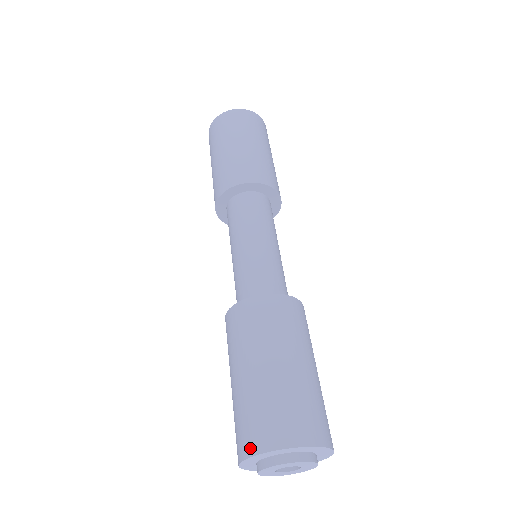
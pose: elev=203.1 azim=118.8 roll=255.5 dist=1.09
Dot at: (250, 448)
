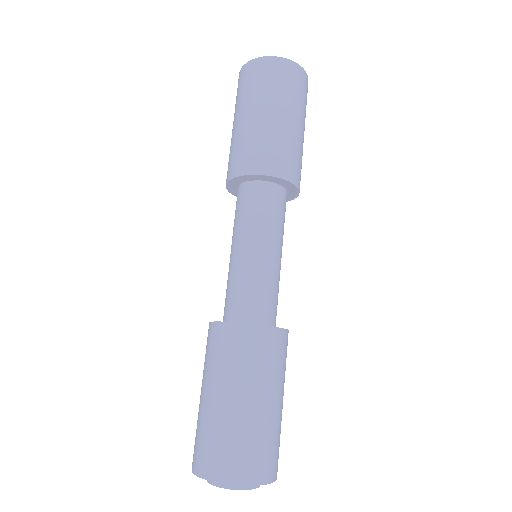
Dot at: occluded
